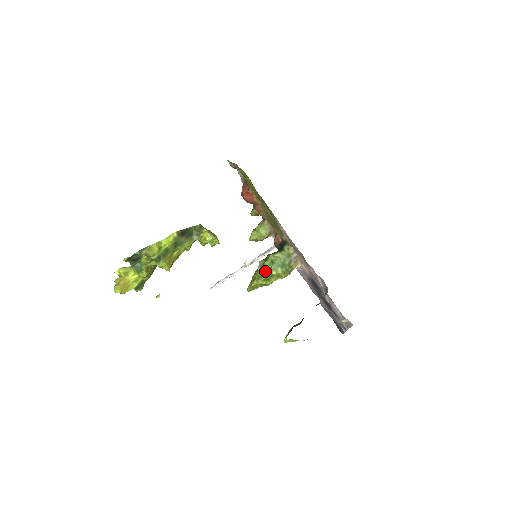
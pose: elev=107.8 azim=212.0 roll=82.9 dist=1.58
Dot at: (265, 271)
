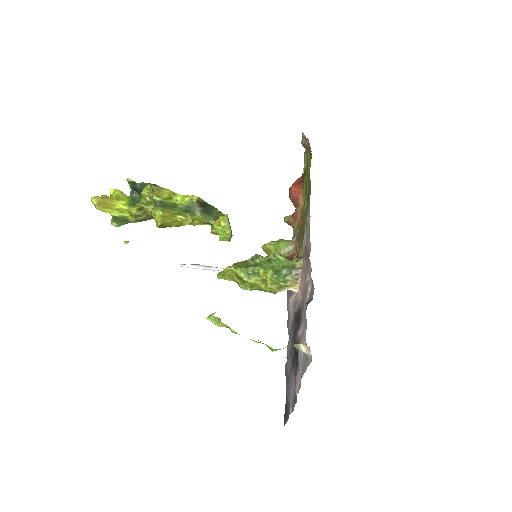
Dot at: (253, 264)
